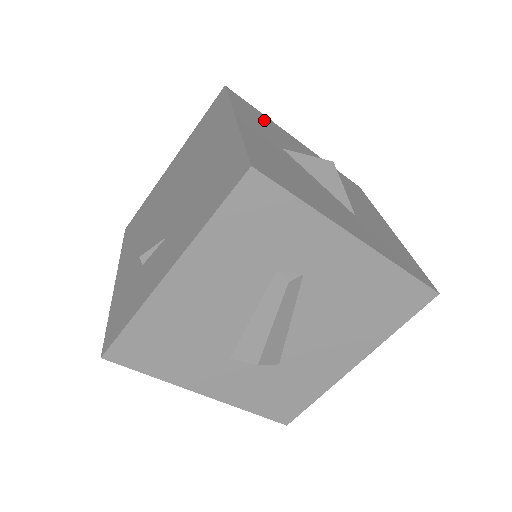
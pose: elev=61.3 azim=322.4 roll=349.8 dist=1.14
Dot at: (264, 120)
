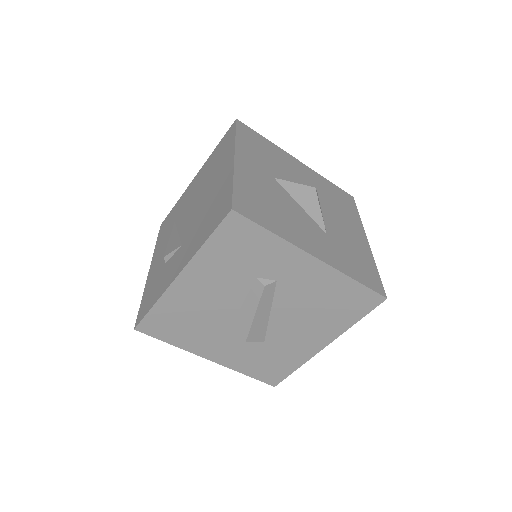
Dot at: (266, 148)
